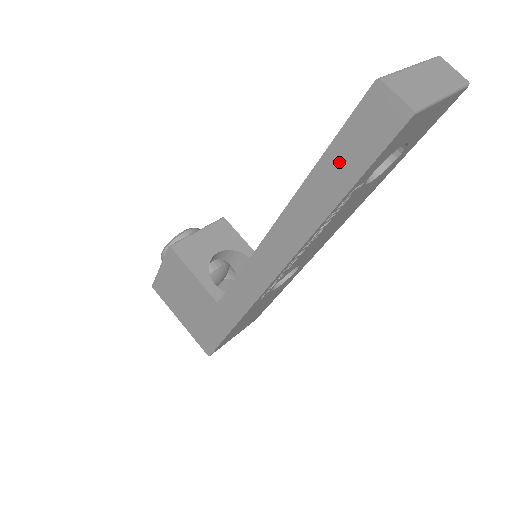
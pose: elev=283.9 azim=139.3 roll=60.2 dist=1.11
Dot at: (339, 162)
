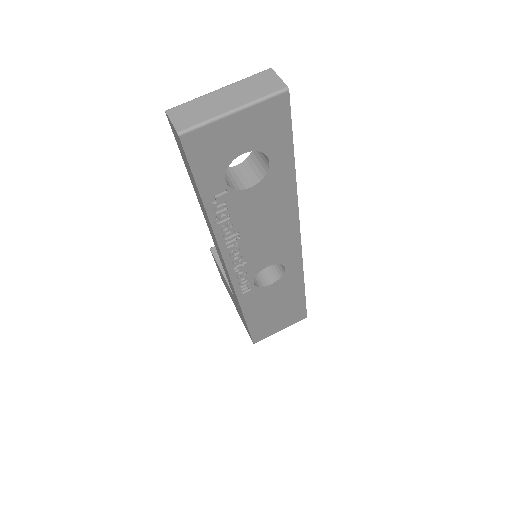
Dot at: (190, 176)
